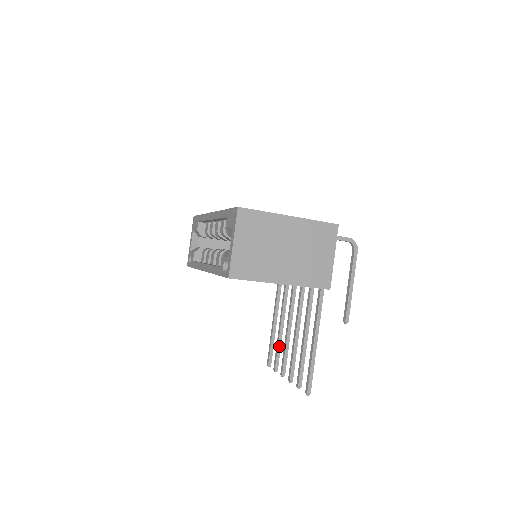
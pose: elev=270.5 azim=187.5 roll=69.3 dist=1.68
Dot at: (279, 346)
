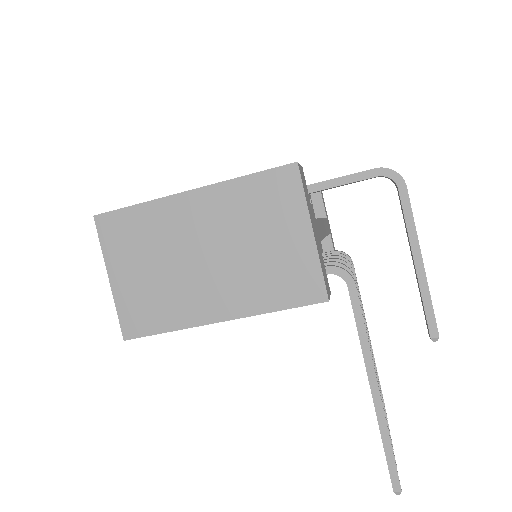
Dot at: occluded
